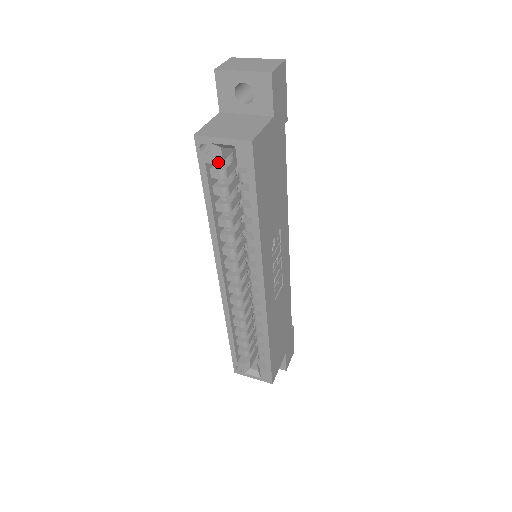
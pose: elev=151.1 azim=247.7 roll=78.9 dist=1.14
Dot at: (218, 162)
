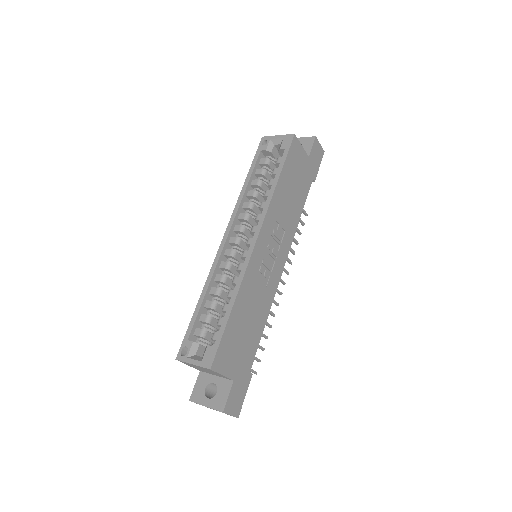
Dot at: (268, 151)
